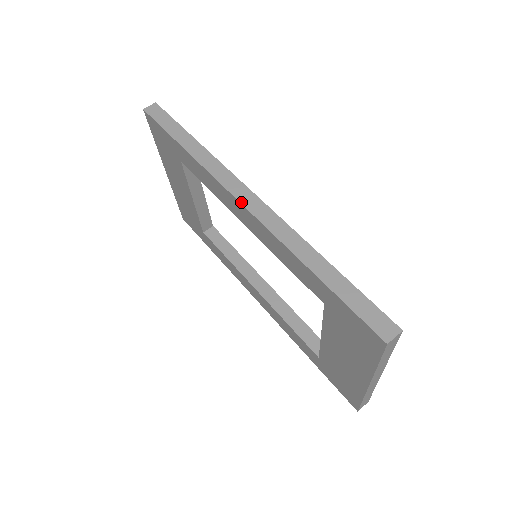
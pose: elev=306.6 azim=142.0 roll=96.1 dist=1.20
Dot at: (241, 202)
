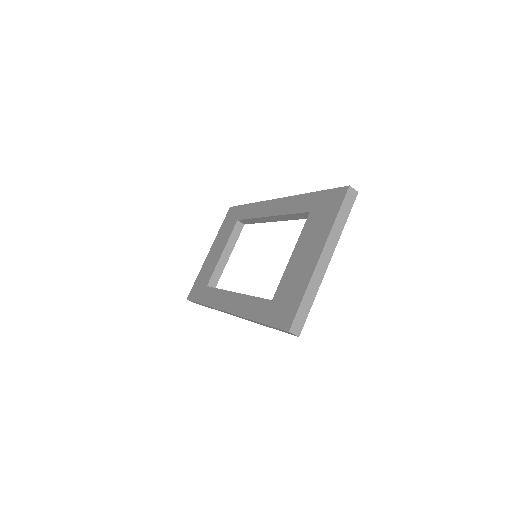
Dot at: (277, 199)
